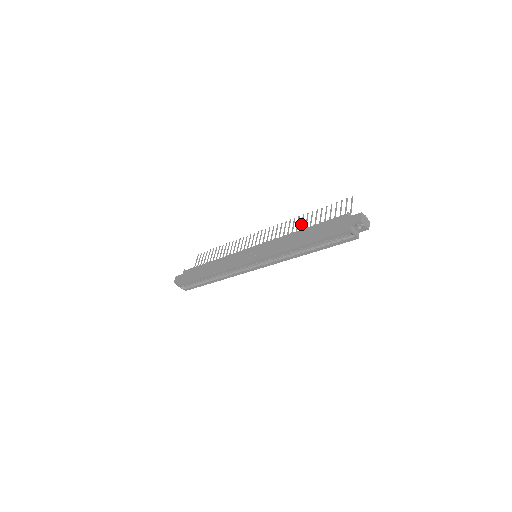
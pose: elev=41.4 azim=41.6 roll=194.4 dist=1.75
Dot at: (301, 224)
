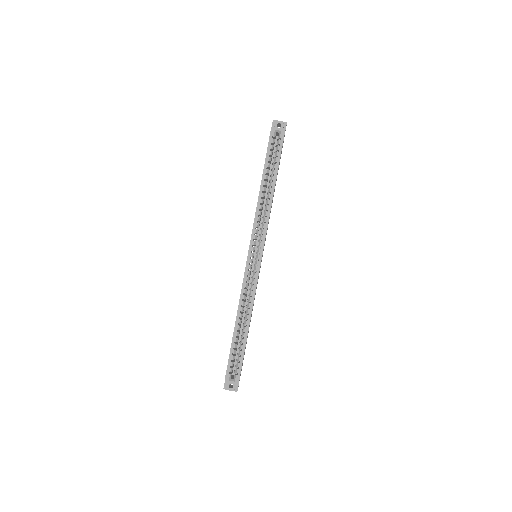
Dot at: occluded
